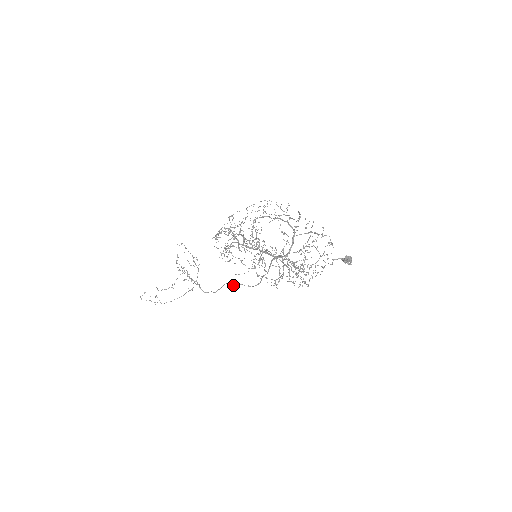
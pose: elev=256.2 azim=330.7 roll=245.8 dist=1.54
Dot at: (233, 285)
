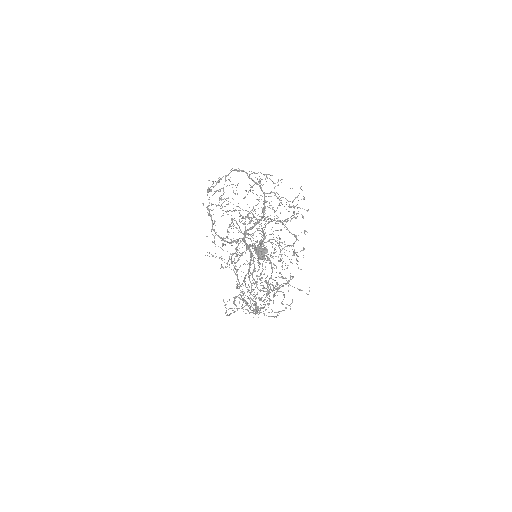
Dot at: (243, 299)
